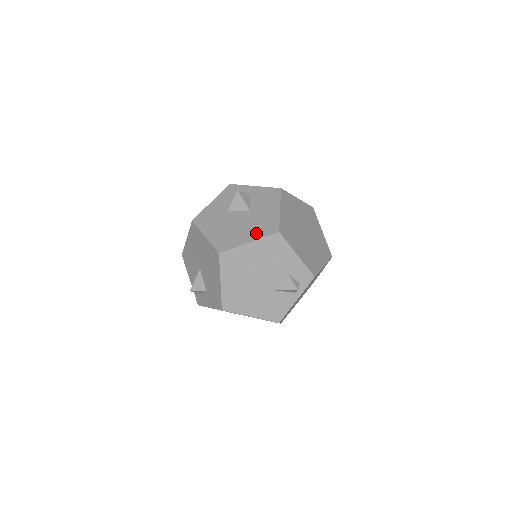
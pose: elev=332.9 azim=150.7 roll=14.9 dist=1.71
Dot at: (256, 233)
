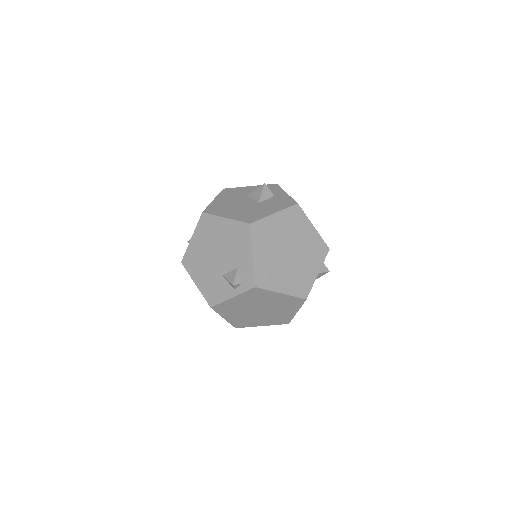
Dot at: (238, 215)
